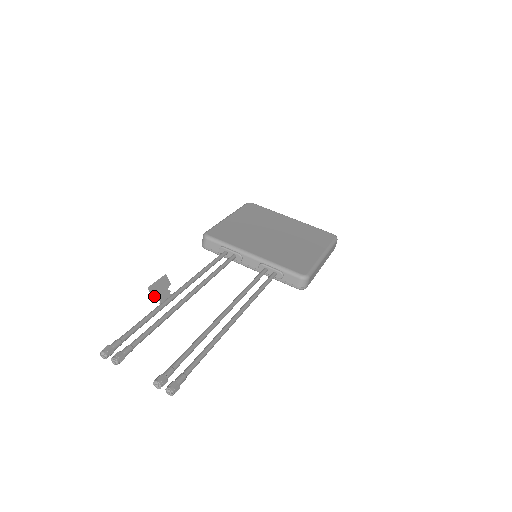
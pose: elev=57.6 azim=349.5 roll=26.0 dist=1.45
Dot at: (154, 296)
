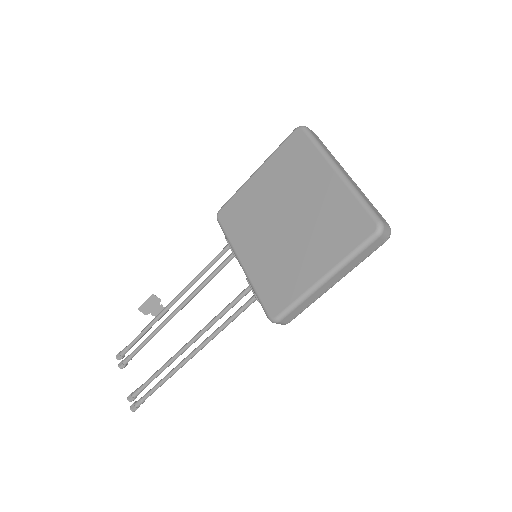
Dot at: (147, 313)
